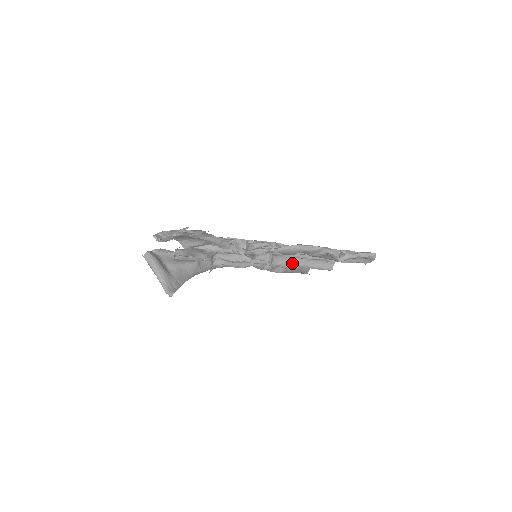
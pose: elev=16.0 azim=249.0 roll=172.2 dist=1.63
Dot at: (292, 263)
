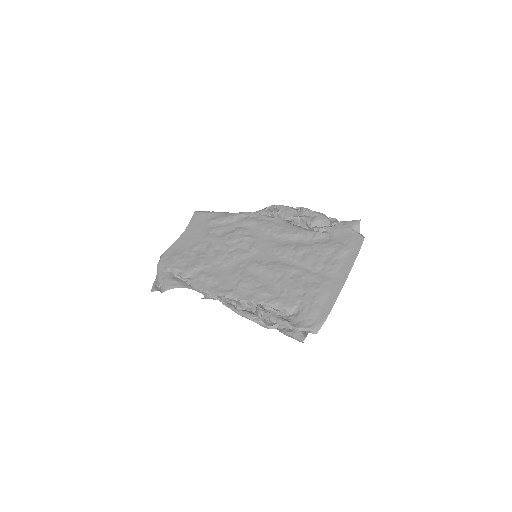
Dot at: occluded
